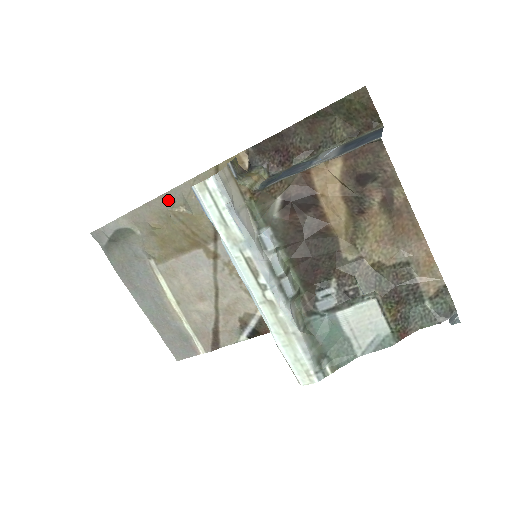
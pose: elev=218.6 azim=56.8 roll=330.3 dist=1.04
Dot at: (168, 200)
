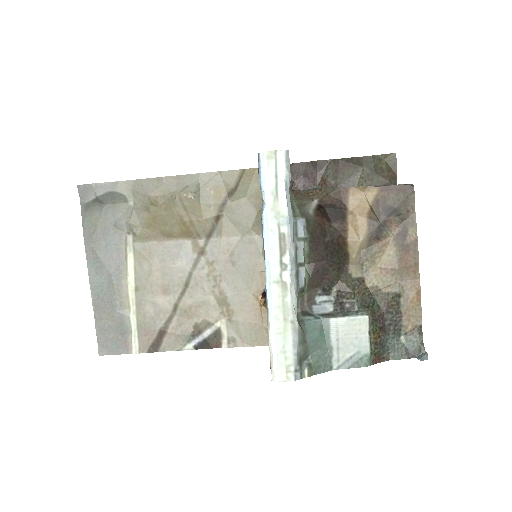
Dot at: (181, 182)
